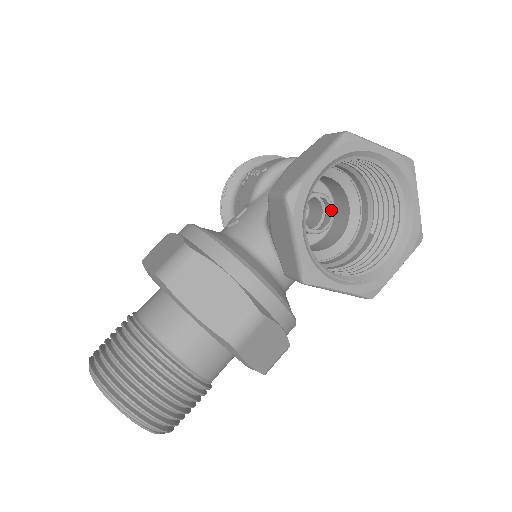
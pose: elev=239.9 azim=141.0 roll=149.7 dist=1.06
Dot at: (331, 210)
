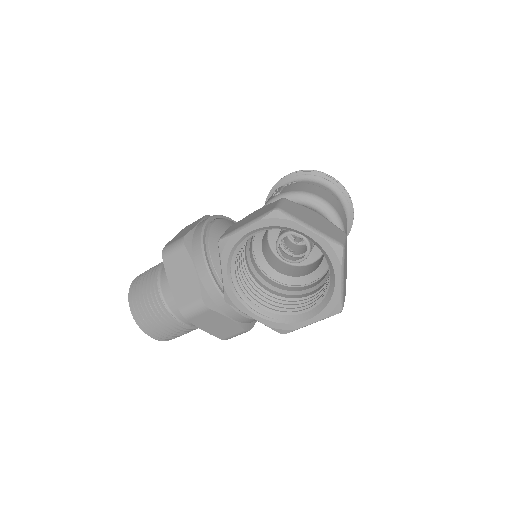
Dot at: (307, 249)
